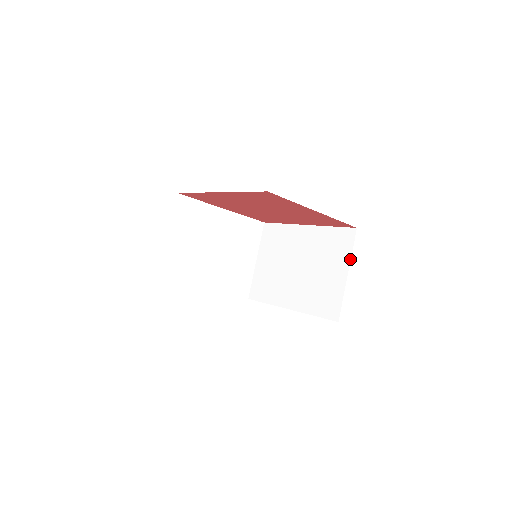
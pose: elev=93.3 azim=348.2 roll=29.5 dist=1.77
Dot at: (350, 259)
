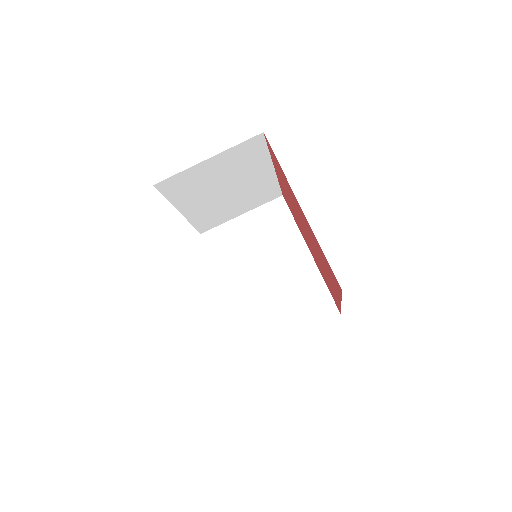
Dot at: (310, 327)
